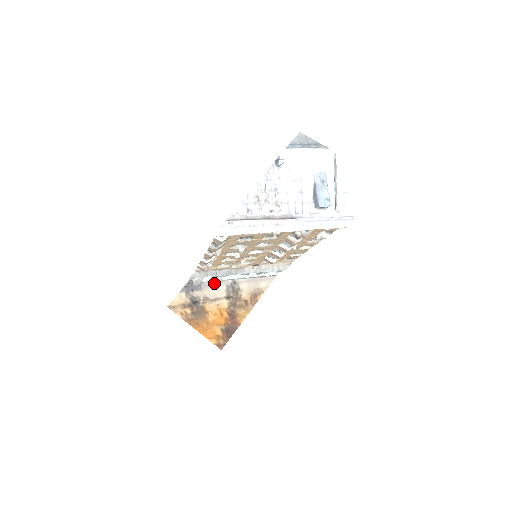
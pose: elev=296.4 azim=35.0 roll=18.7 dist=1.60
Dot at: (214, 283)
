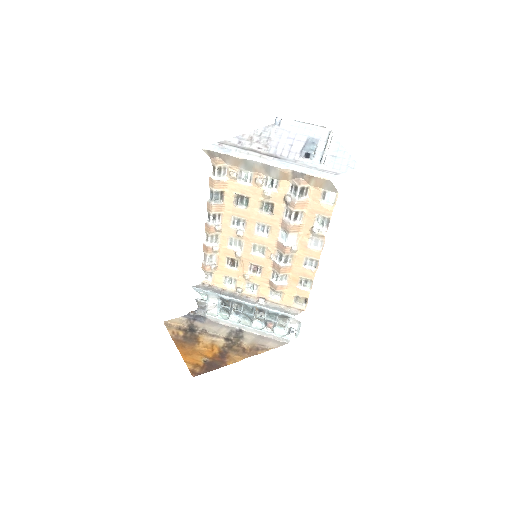
Dot at: (220, 323)
